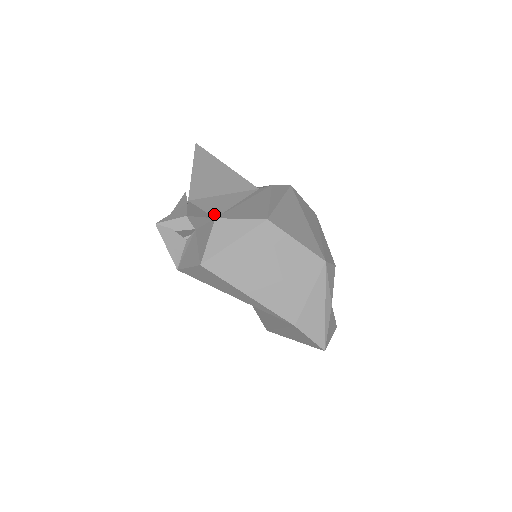
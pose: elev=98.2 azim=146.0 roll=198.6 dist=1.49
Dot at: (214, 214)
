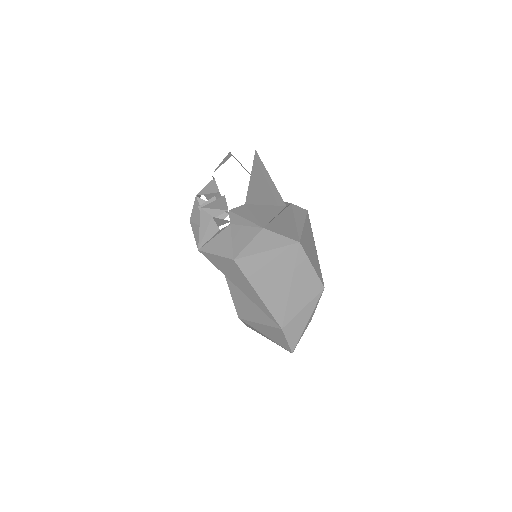
Dot at: (262, 223)
